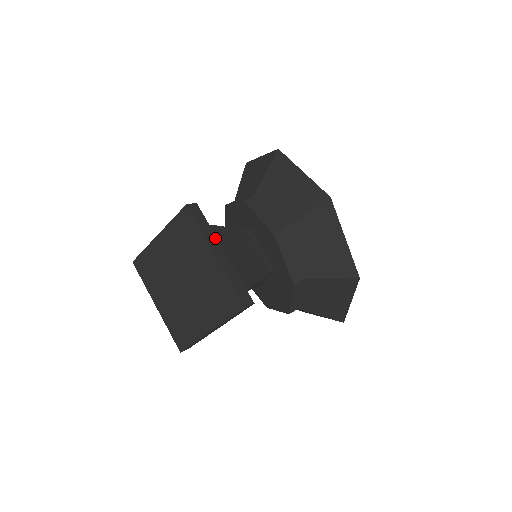
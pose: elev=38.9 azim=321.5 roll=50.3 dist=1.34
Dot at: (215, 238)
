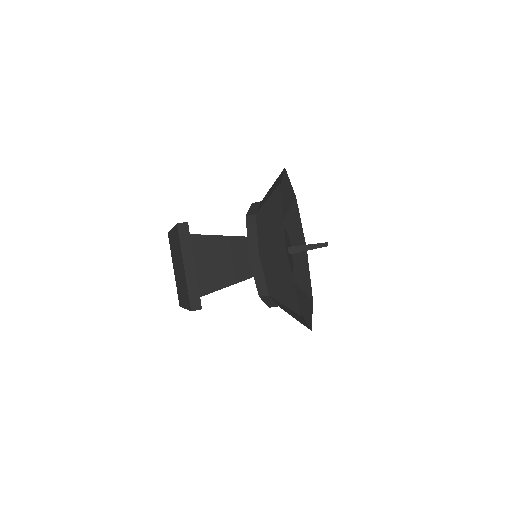
Dot at: (191, 253)
